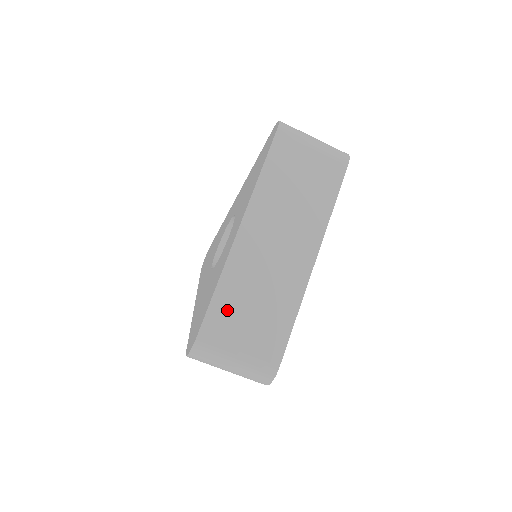
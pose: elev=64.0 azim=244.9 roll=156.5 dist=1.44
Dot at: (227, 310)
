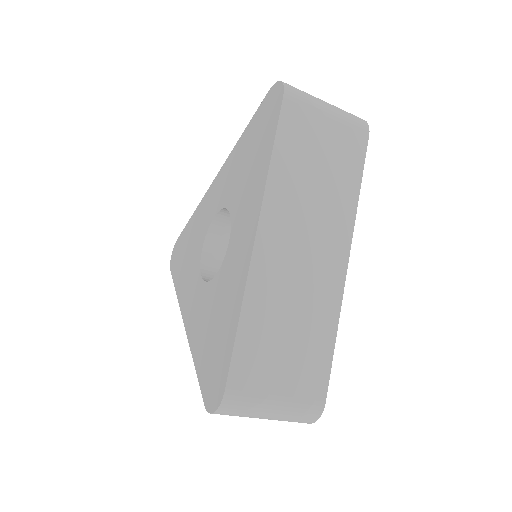
Dot at: (257, 346)
